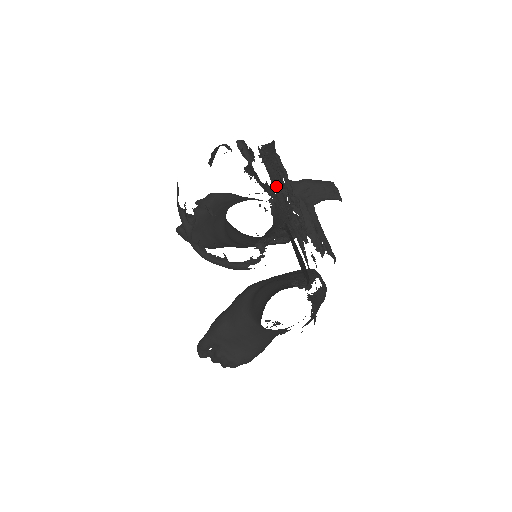
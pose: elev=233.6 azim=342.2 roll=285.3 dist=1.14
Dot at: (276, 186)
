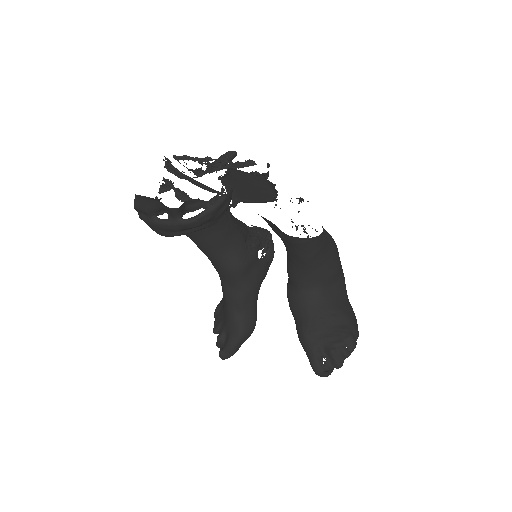
Dot at: occluded
